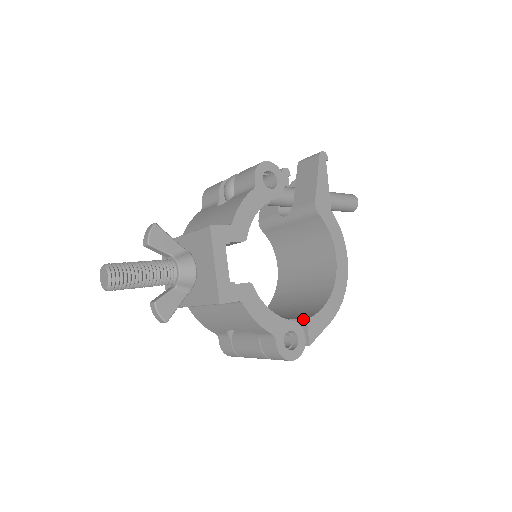
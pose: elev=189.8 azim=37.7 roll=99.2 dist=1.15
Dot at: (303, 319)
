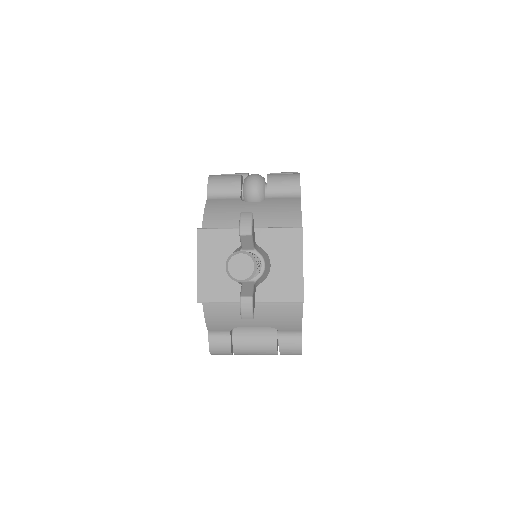
Dot at: occluded
